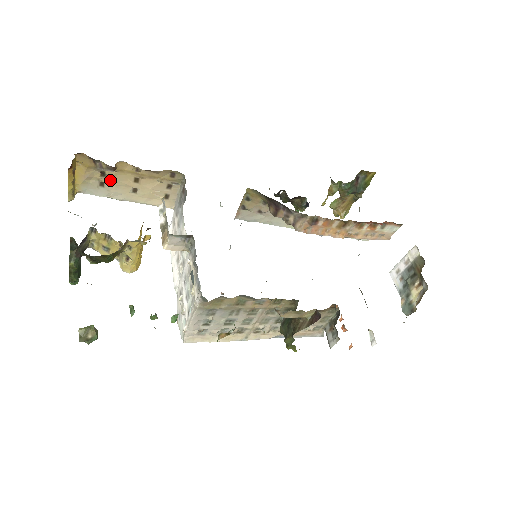
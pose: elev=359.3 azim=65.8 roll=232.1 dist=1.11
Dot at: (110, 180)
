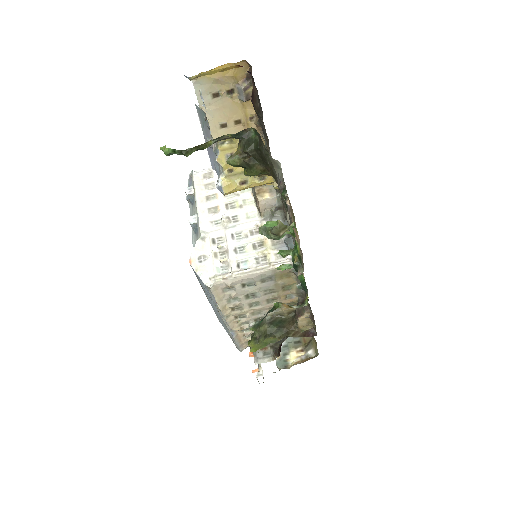
Dot at: (225, 100)
